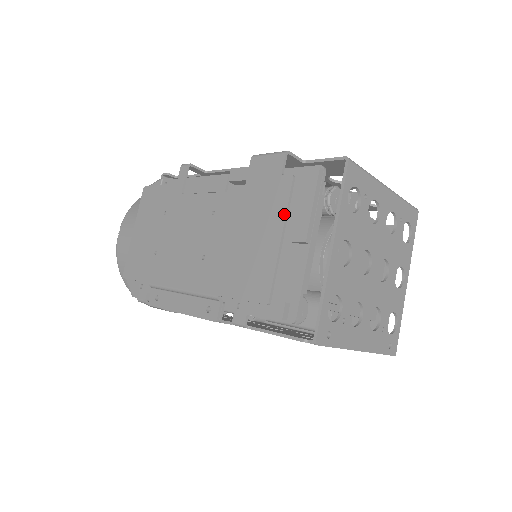
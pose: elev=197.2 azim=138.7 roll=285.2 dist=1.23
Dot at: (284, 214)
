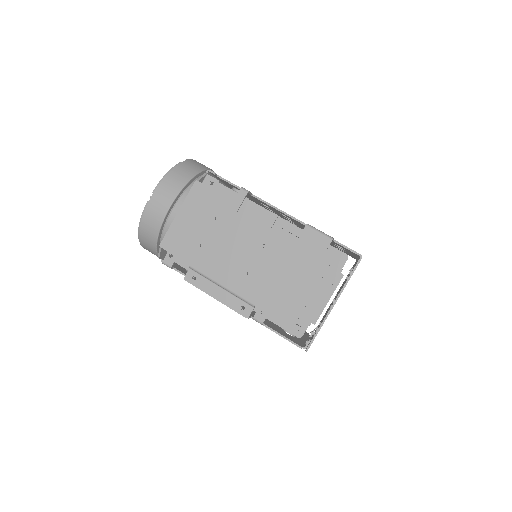
Dot at: (320, 279)
